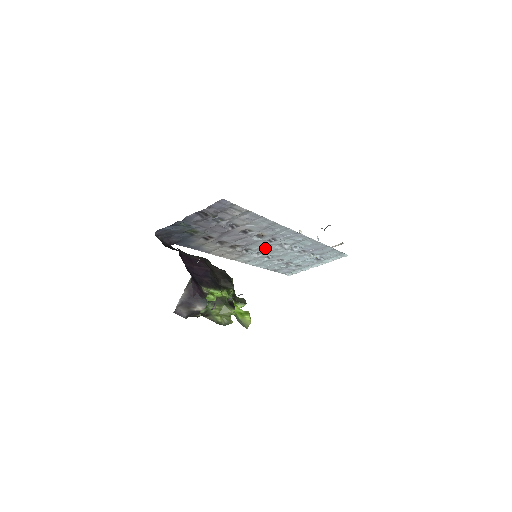
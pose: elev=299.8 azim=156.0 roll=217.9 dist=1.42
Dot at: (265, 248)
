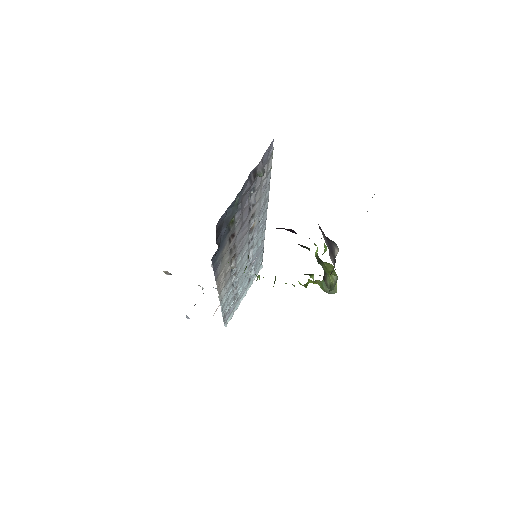
Dot at: (241, 260)
